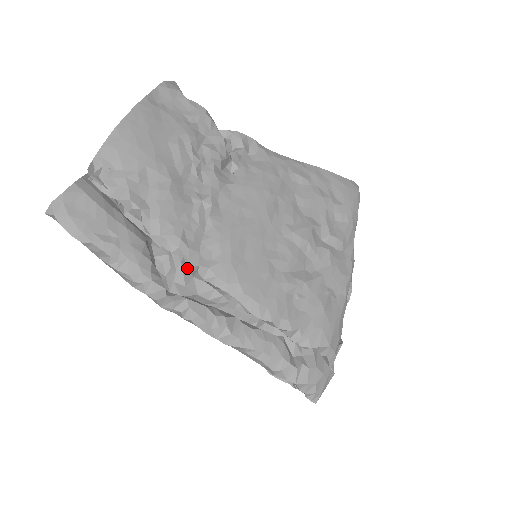
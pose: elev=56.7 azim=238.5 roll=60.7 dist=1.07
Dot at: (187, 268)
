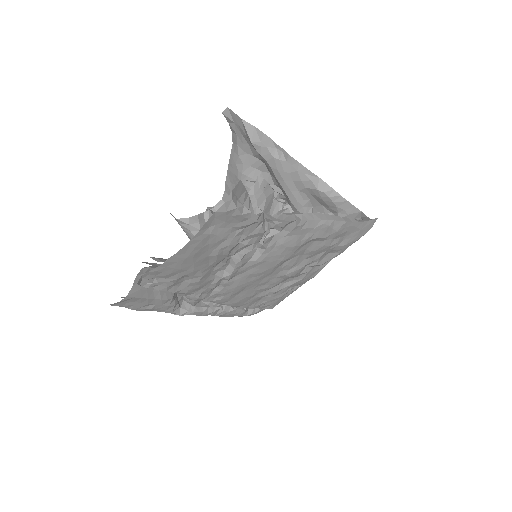
Dot at: (198, 301)
